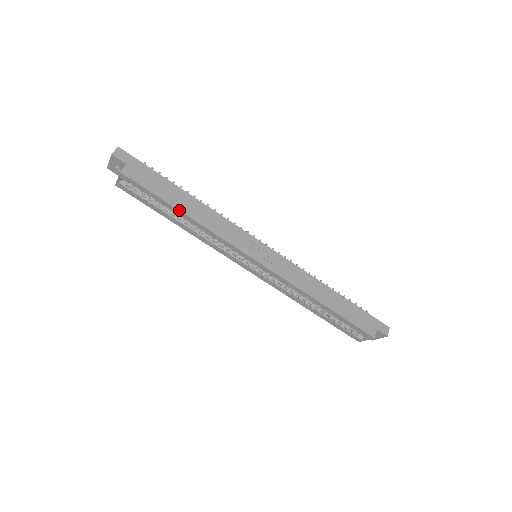
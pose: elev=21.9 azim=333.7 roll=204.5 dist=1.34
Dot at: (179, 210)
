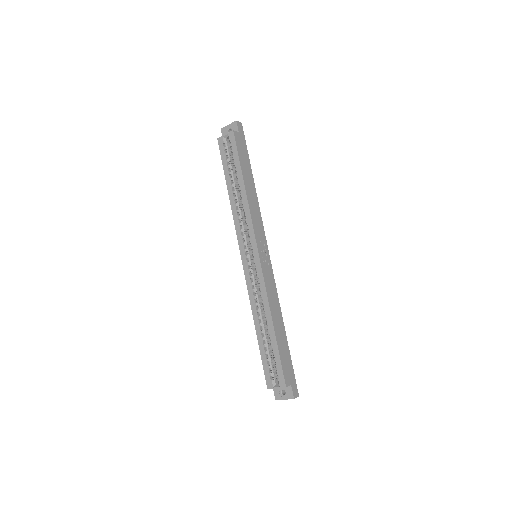
Dot at: (244, 179)
